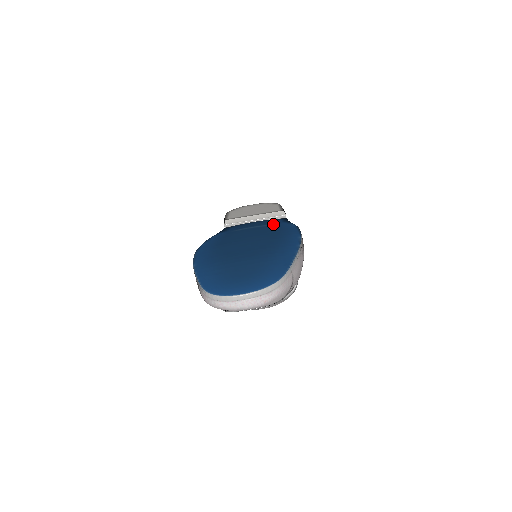
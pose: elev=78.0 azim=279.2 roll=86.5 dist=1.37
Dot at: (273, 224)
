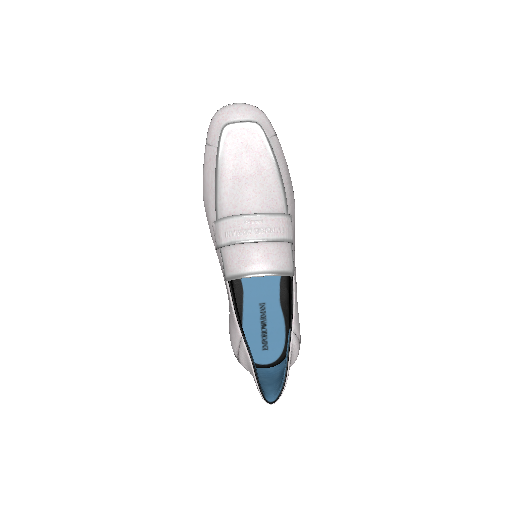
Dot at: occluded
